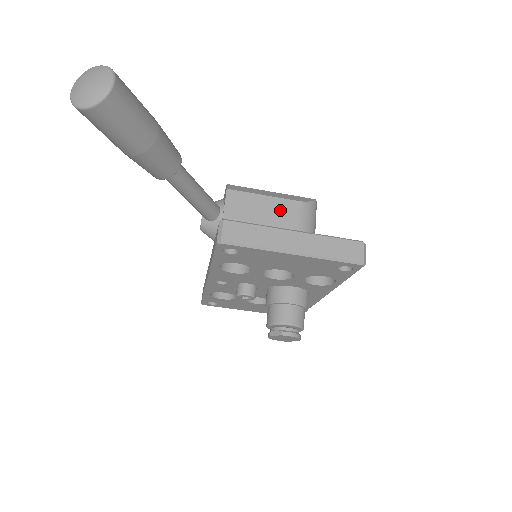
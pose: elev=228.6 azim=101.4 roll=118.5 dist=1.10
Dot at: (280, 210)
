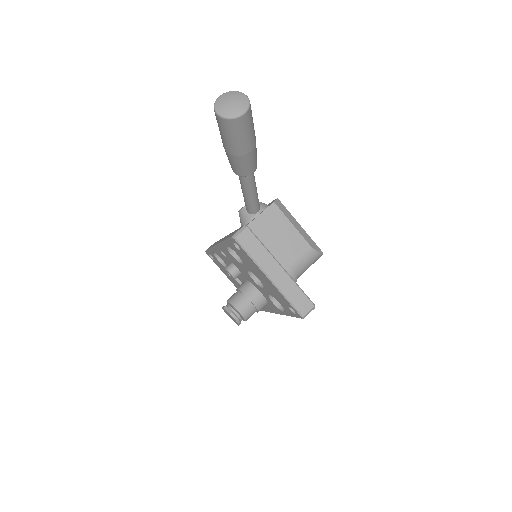
Dot at: (294, 241)
